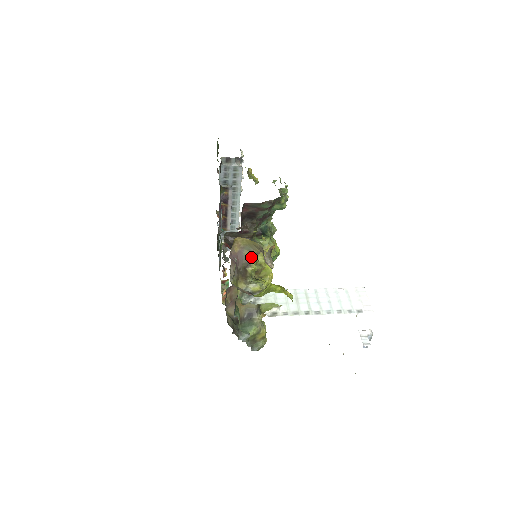
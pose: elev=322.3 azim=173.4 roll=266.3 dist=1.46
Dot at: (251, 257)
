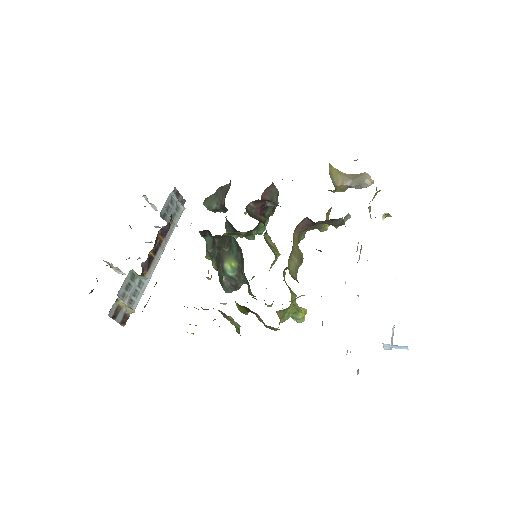
Dot at: occluded
